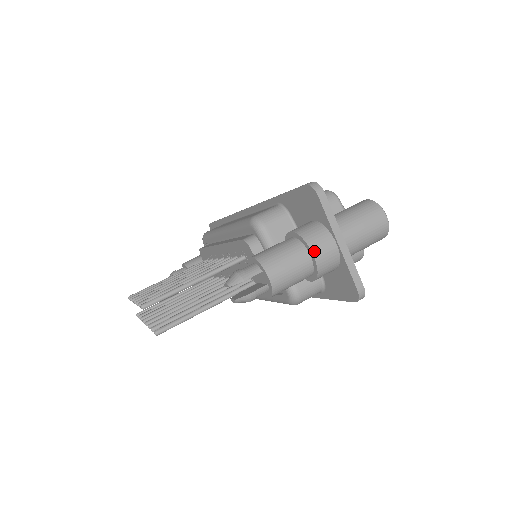
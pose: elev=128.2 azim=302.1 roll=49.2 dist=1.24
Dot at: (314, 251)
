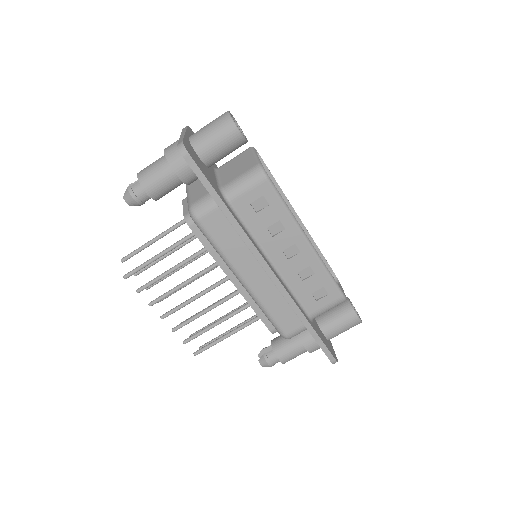
Dot at: occluded
